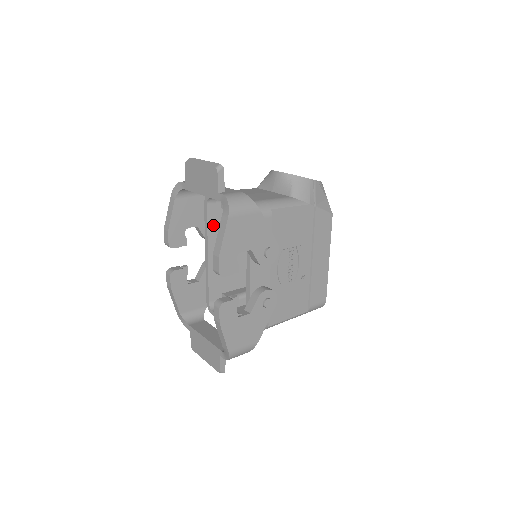
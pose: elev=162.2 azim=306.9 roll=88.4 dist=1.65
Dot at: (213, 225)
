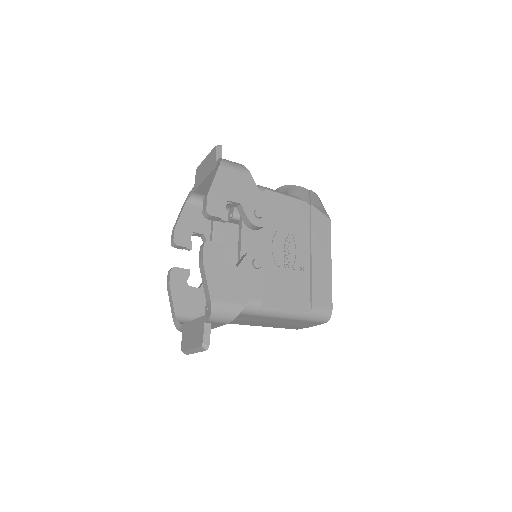
Dot at: (218, 234)
